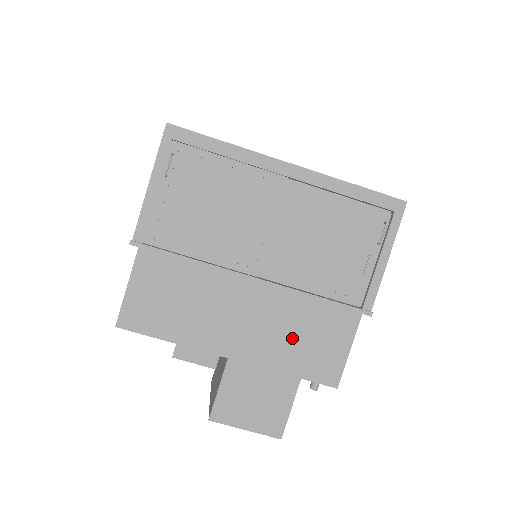
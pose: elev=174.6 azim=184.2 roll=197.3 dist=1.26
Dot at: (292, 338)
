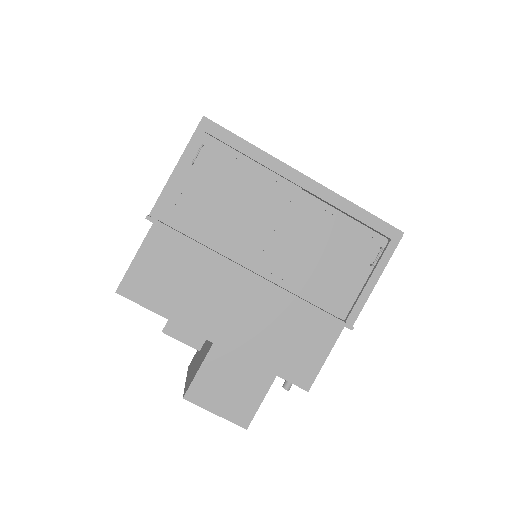
Dot at: (276, 336)
